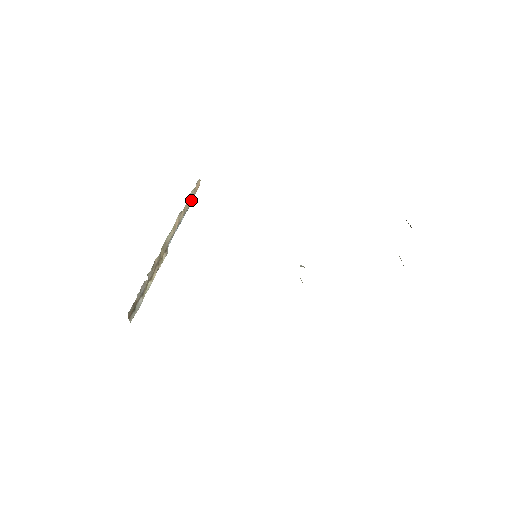
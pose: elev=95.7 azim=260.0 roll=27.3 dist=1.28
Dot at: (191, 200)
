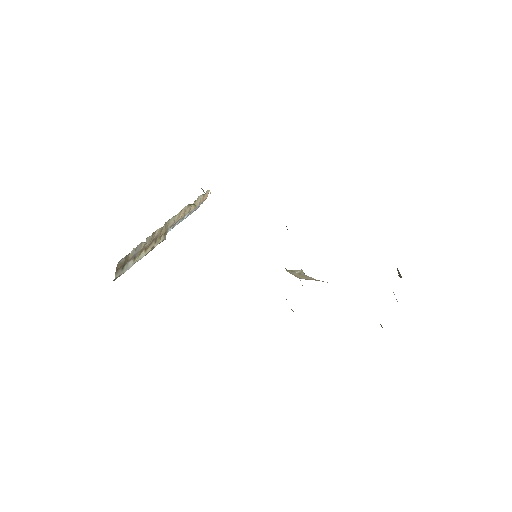
Dot at: (197, 205)
